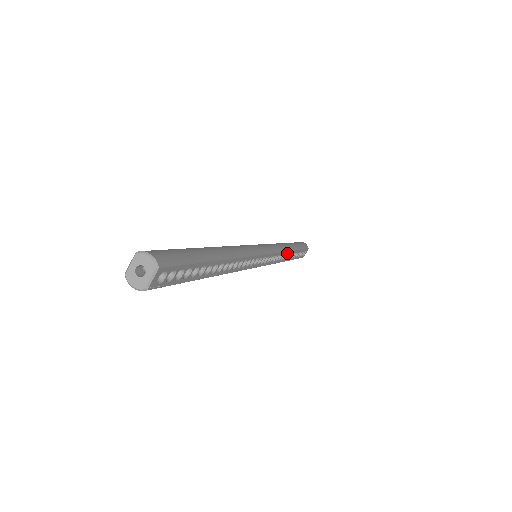
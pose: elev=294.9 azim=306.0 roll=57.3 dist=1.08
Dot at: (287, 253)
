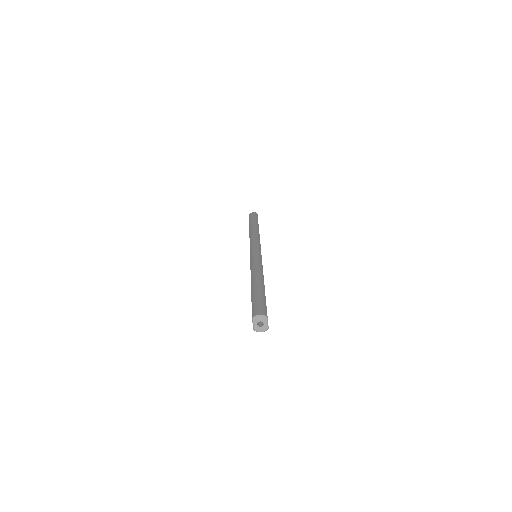
Dot at: occluded
